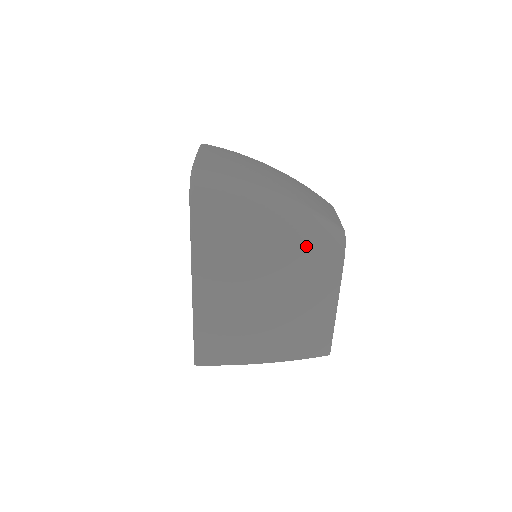
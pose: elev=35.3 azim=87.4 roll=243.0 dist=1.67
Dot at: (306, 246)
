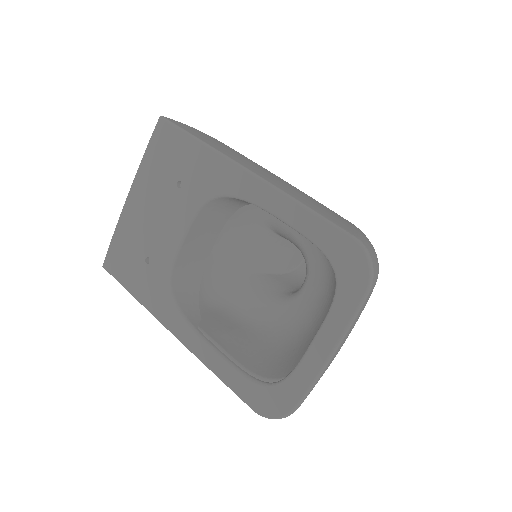
Dot at: occluded
